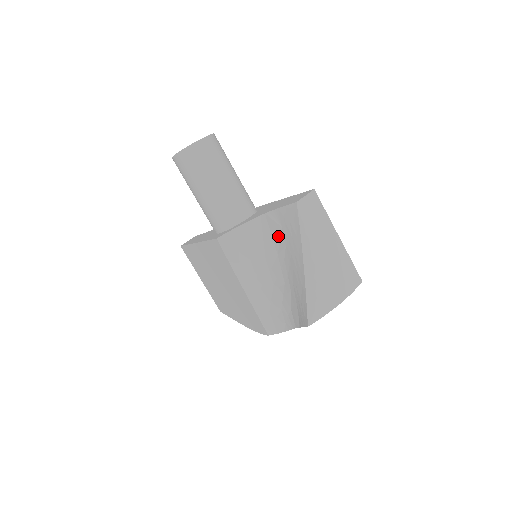
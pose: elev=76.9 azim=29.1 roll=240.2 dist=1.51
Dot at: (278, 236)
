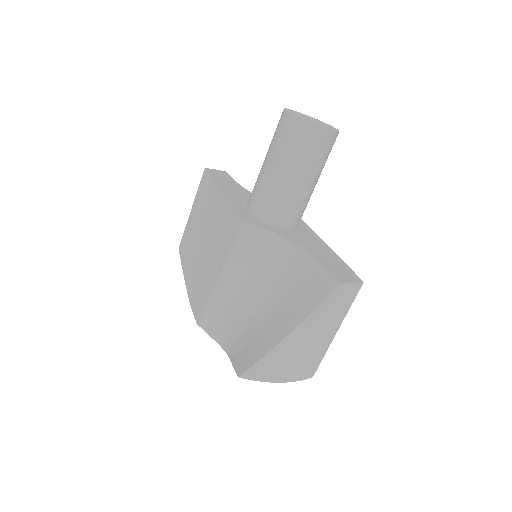
Dot at: (294, 280)
